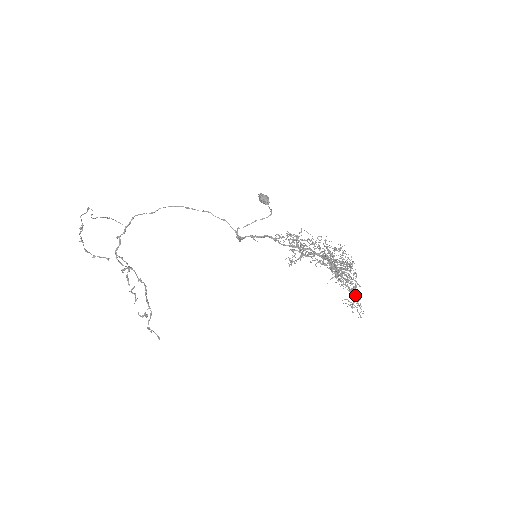
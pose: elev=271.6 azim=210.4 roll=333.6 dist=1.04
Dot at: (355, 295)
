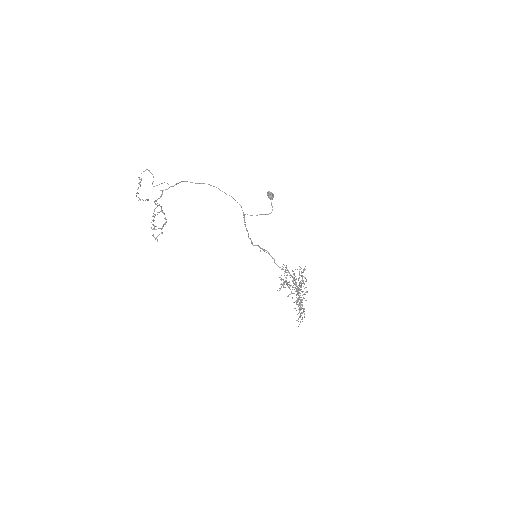
Dot at: occluded
